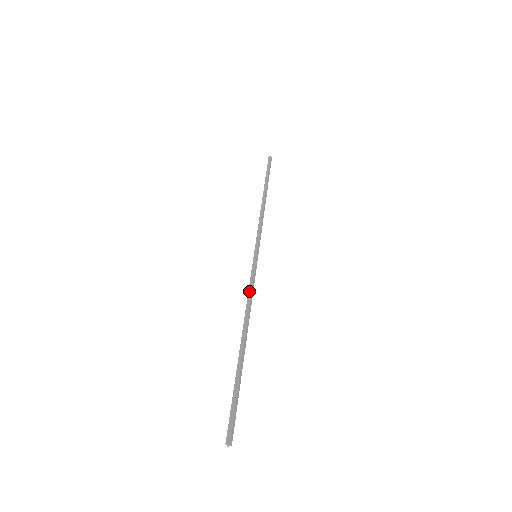
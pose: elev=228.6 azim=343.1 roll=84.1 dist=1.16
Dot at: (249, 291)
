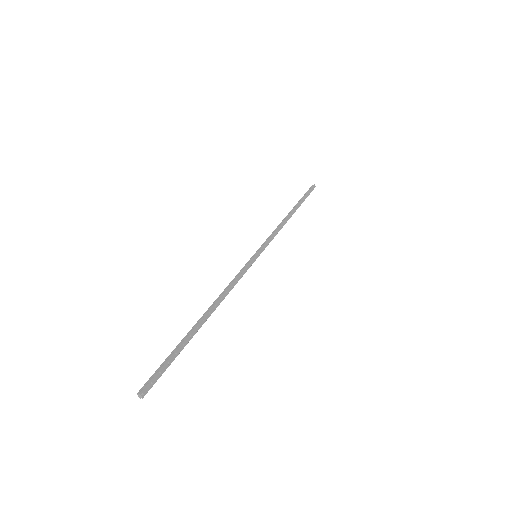
Dot at: (232, 281)
